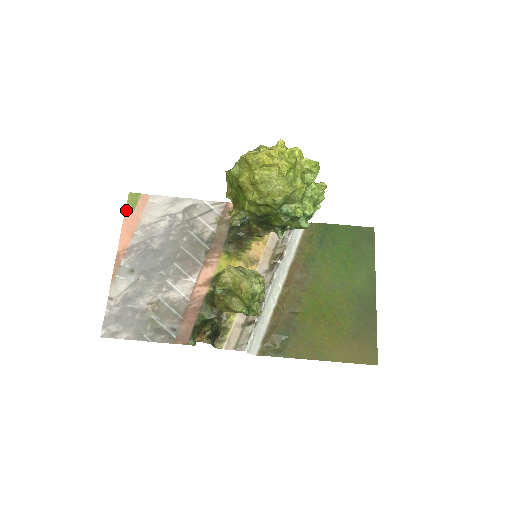
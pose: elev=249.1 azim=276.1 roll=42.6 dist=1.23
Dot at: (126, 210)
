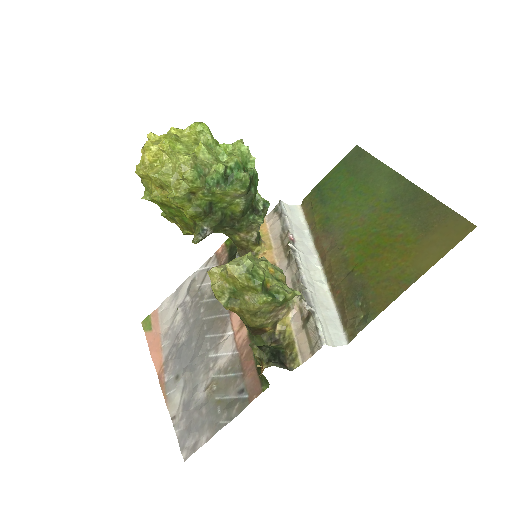
Dot at: (146, 337)
